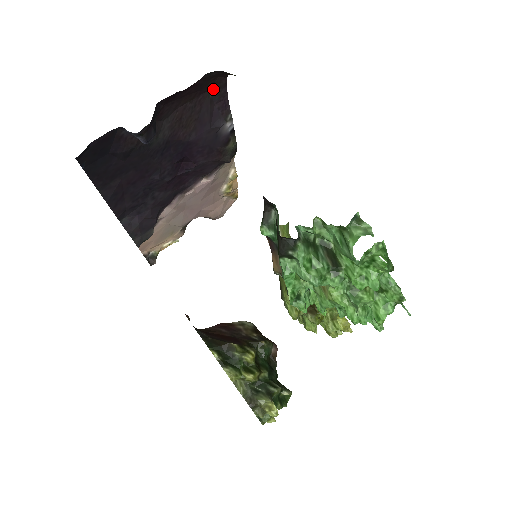
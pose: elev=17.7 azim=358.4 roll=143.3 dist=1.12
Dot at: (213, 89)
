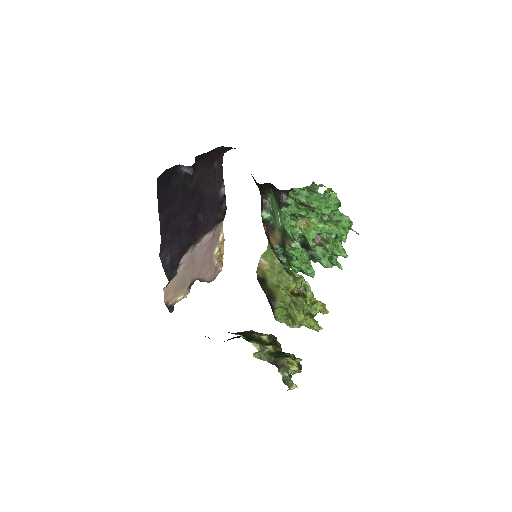
Dot at: (216, 163)
